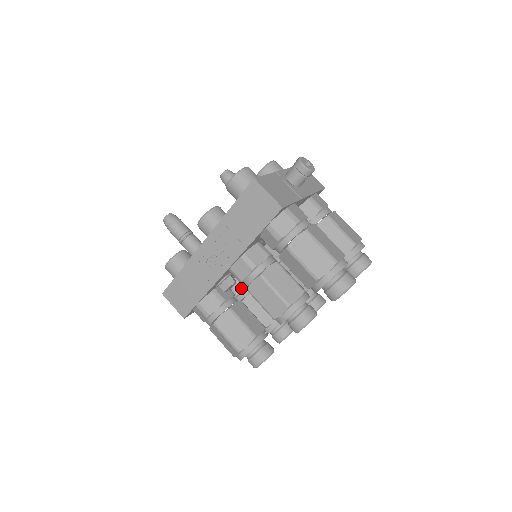
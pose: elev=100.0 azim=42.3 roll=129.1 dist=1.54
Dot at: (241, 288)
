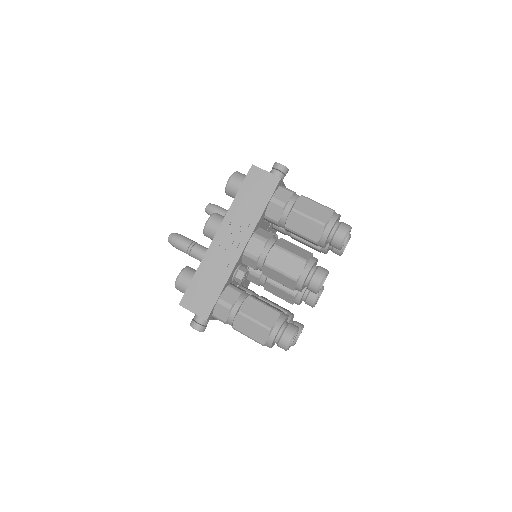
Dot at: occluded
